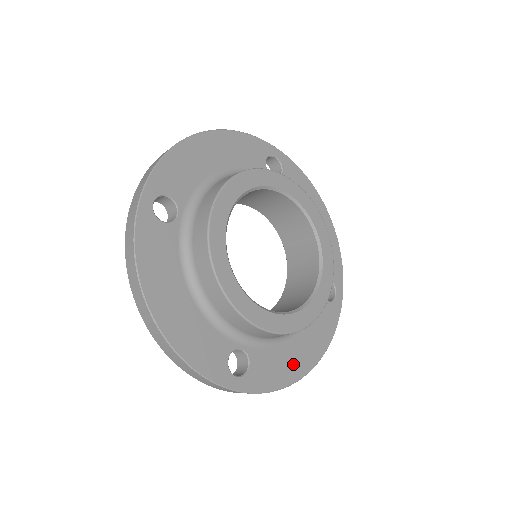
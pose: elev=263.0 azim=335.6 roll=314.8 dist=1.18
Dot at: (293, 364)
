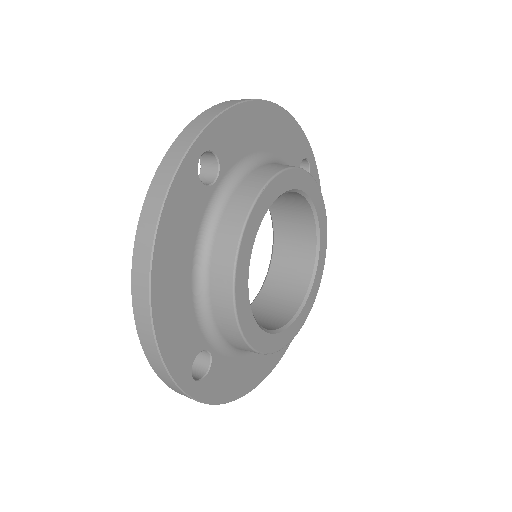
Dot at: (241, 380)
